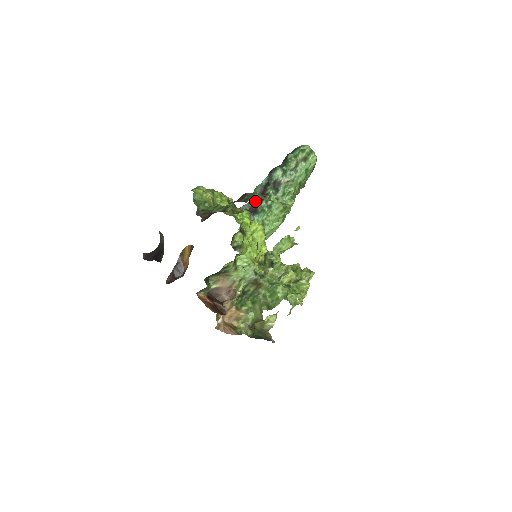
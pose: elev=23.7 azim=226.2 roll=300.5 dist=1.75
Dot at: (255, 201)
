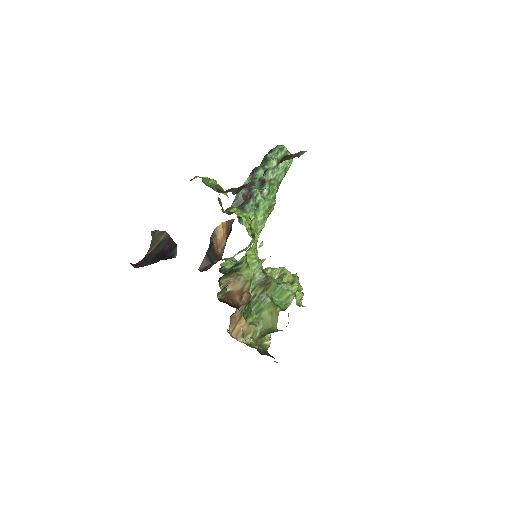
Dot at: (240, 202)
